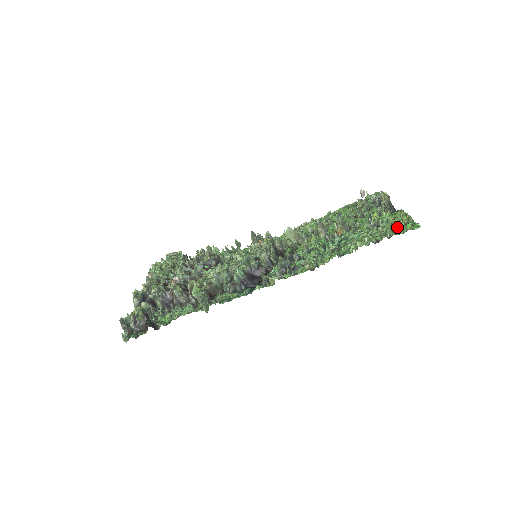
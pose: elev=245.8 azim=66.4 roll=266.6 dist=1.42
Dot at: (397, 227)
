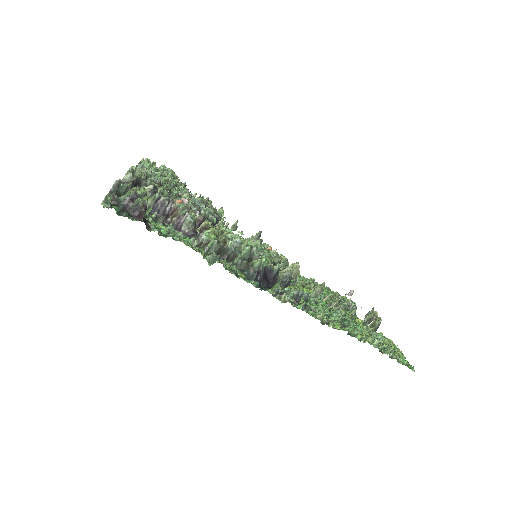
Dot at: occluded
